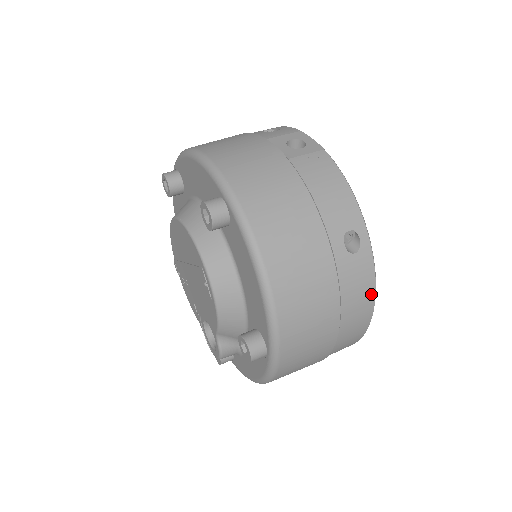
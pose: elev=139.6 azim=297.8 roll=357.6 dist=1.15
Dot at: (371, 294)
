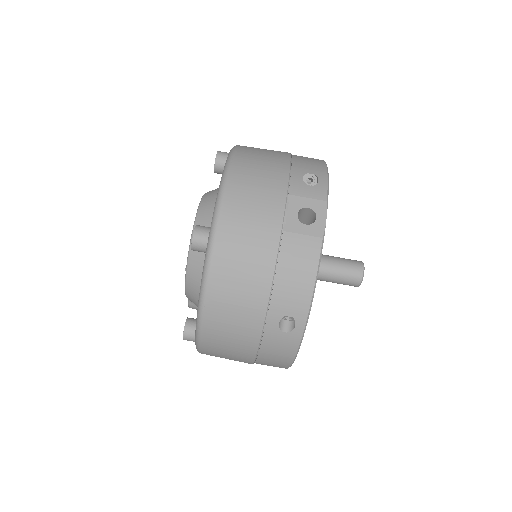
Dot at: (289, 359)
